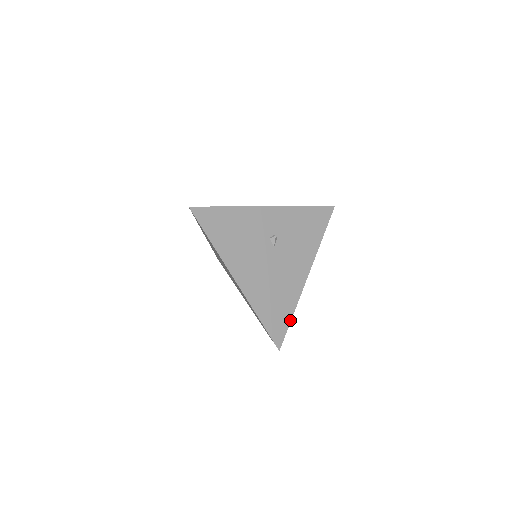
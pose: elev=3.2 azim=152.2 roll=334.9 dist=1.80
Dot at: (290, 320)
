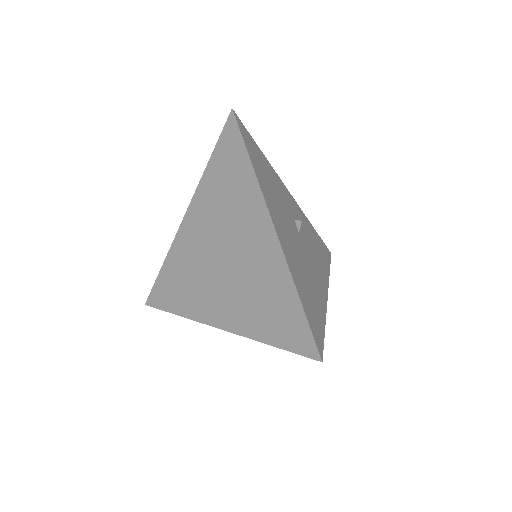
Dot at: (324, 330)
